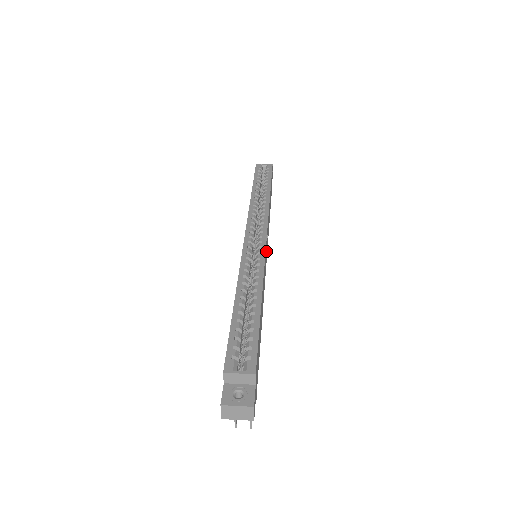
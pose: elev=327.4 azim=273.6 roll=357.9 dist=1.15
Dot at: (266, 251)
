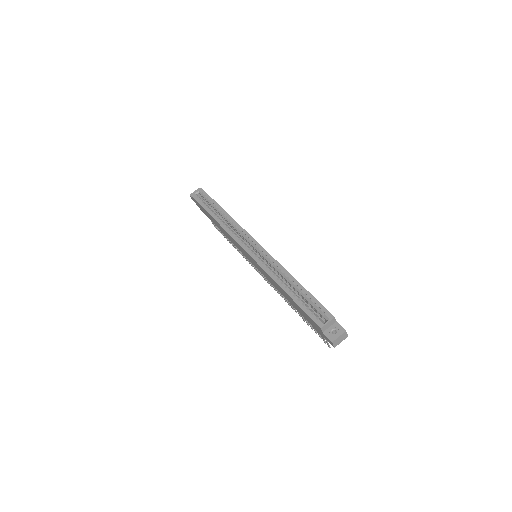
Dot at: occluded
